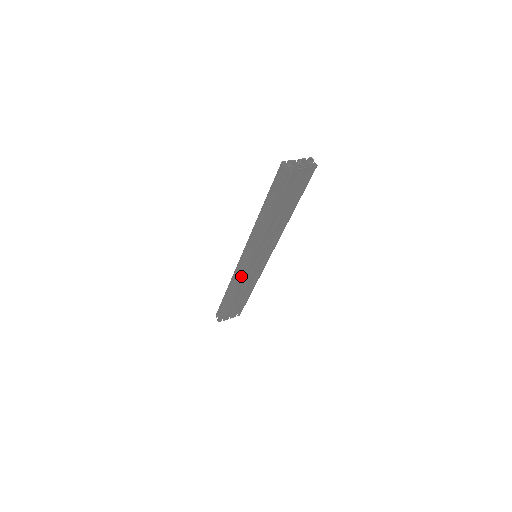
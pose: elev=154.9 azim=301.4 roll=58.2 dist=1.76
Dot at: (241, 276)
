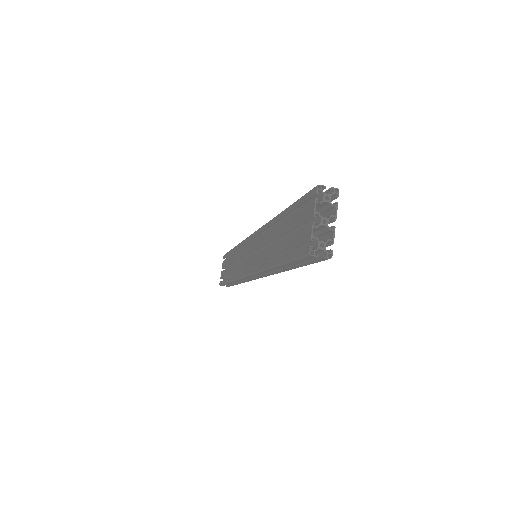
Dot at: occluded
